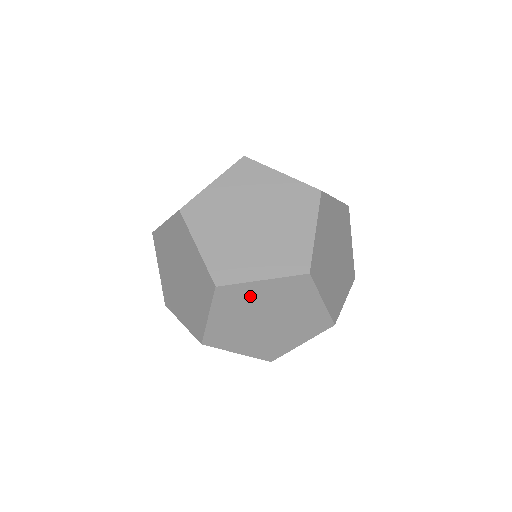
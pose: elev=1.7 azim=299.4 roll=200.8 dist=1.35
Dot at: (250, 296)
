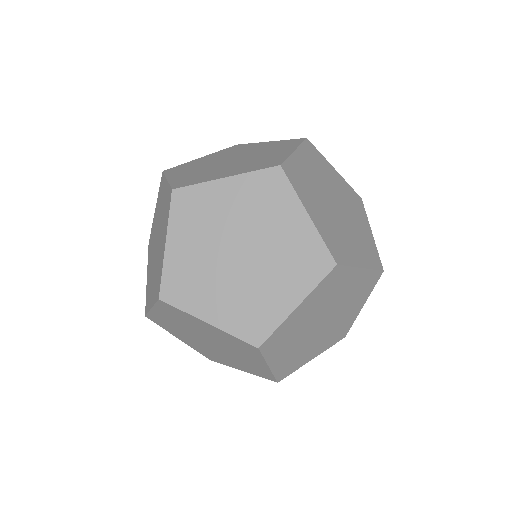
Dot at: occluded
